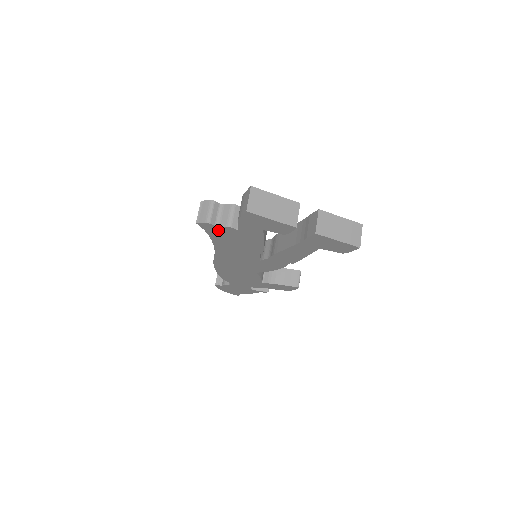
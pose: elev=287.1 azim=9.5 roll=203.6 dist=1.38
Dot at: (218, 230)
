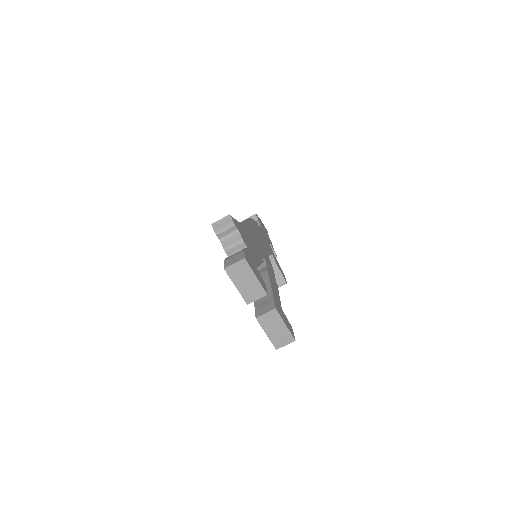
Dot at: occluded
